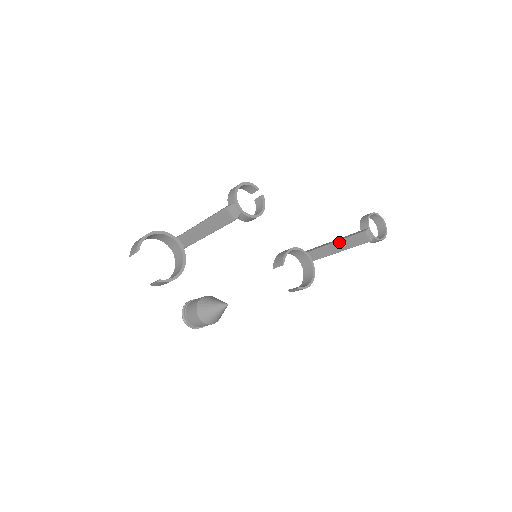
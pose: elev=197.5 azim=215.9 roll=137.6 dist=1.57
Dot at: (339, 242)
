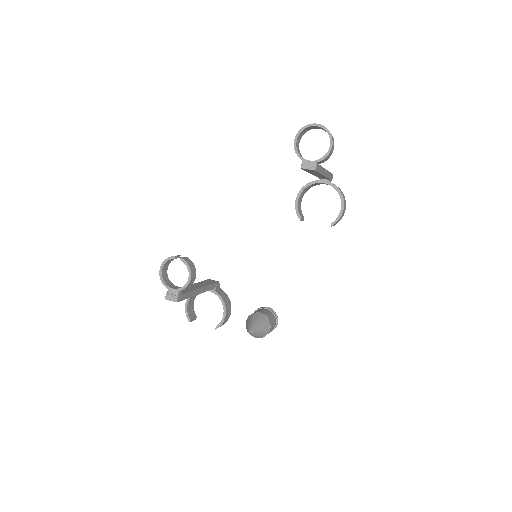
Dot at: (311, 173)
